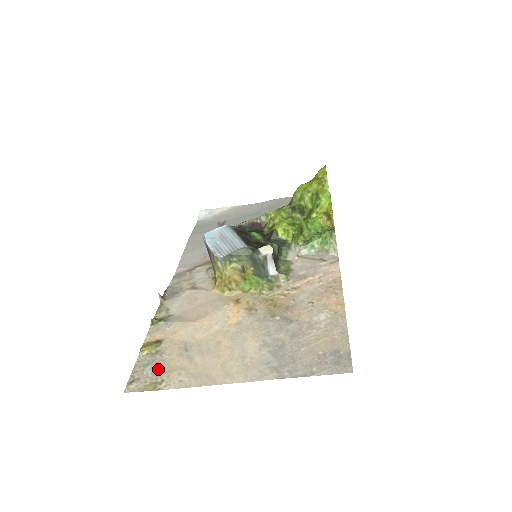
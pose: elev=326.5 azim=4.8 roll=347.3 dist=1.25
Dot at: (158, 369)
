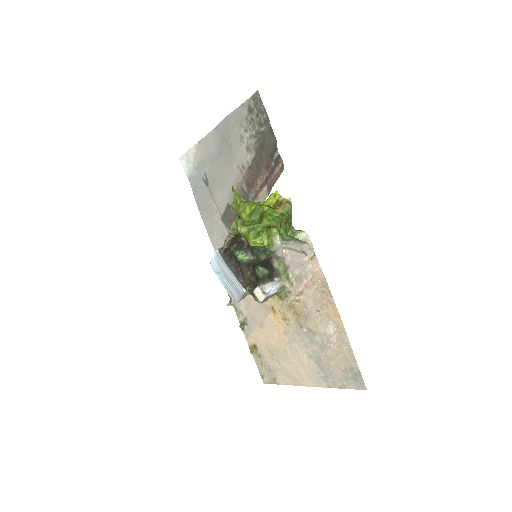
Dot at: (268, 369)
